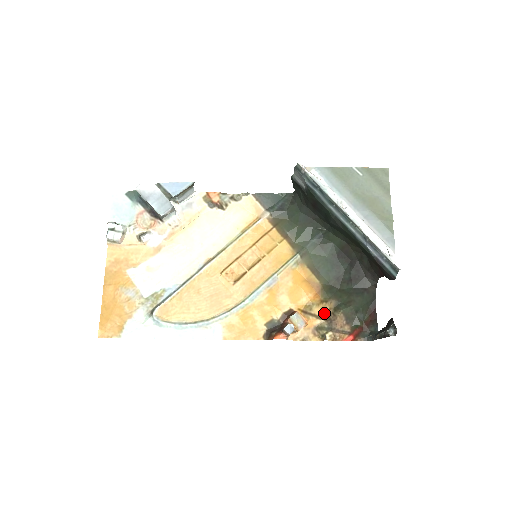
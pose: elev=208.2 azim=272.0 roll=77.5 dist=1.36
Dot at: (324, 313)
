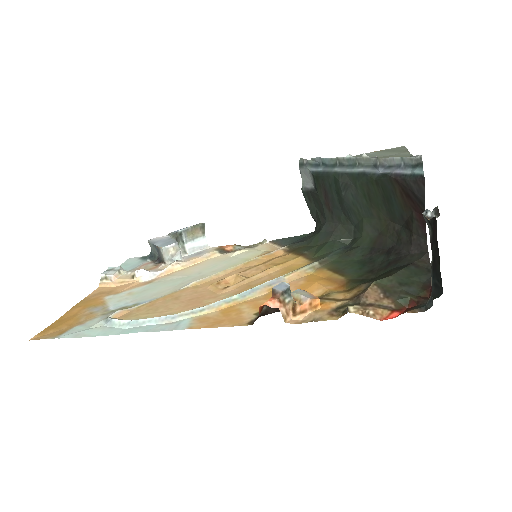
Dot at: (349, 296)
